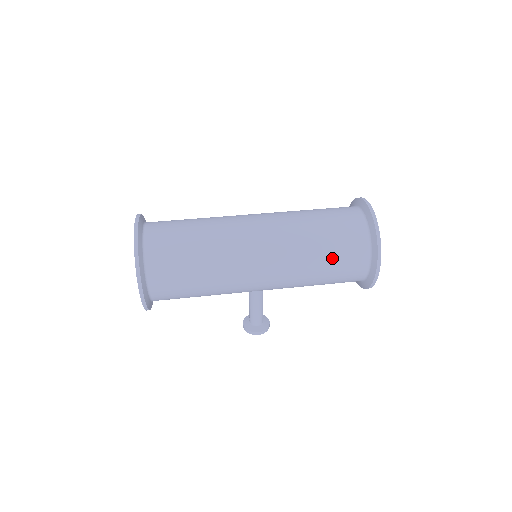
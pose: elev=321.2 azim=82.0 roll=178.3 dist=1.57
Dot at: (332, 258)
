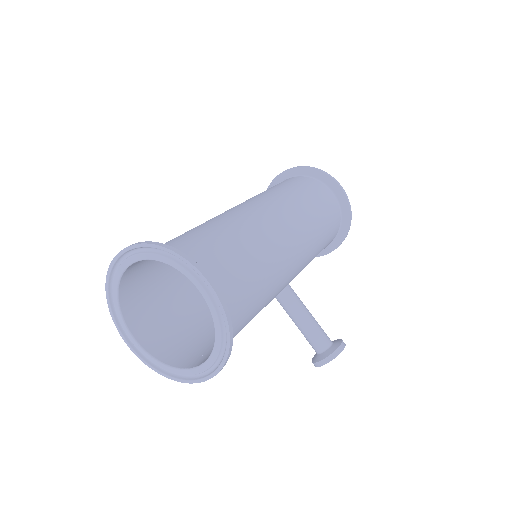
Dot at: (307, 193)
